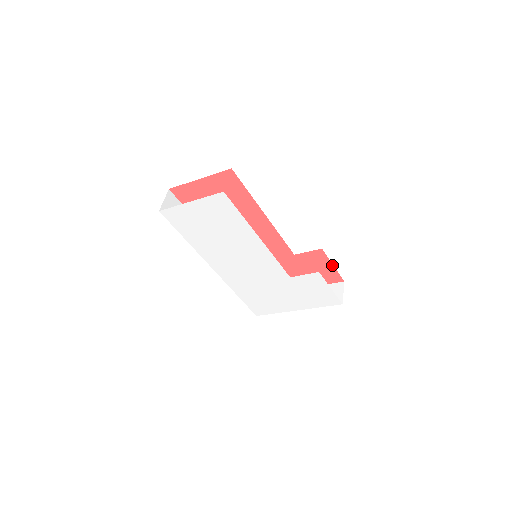
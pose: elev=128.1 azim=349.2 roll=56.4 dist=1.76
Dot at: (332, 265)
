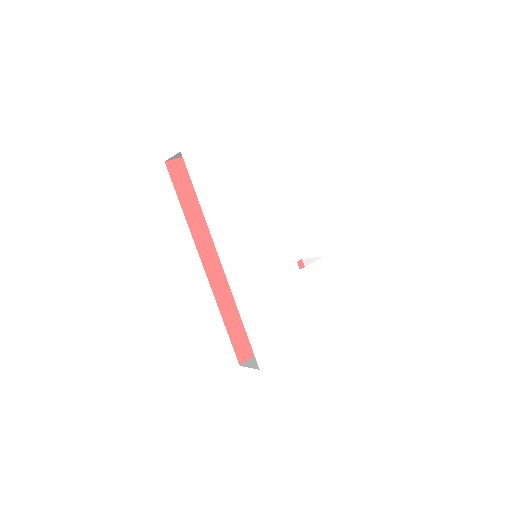
Dot at: occluded
